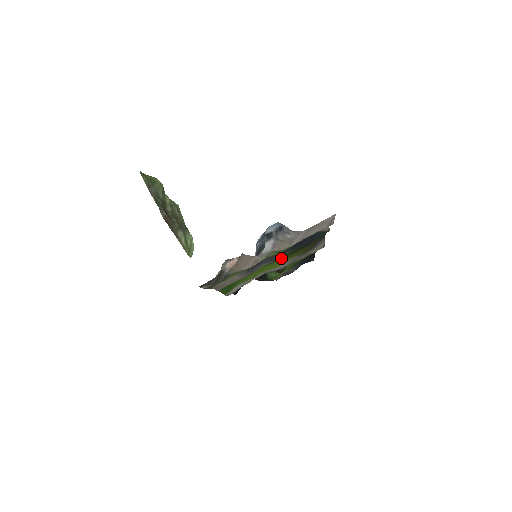
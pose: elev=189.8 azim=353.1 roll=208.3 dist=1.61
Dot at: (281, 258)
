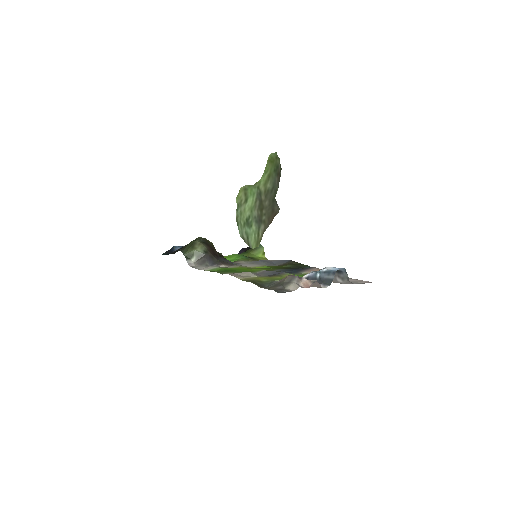
Dot at: (273, 269)
